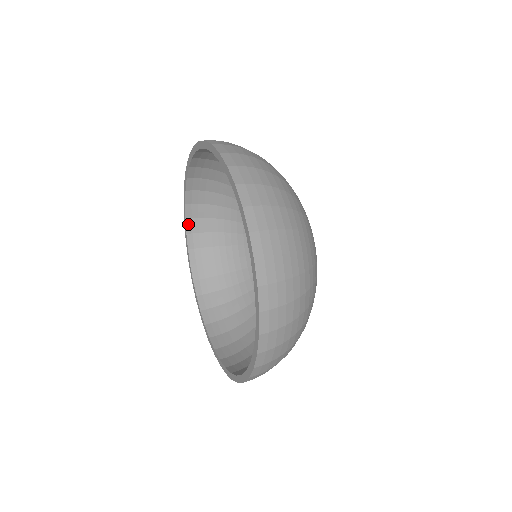
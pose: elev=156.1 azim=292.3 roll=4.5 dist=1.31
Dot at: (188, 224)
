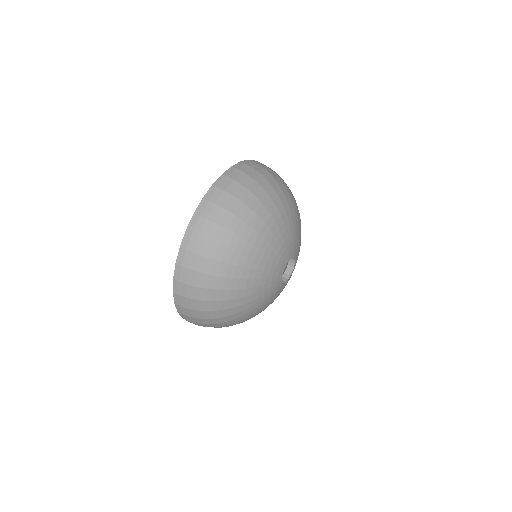
Dot at: occluded
